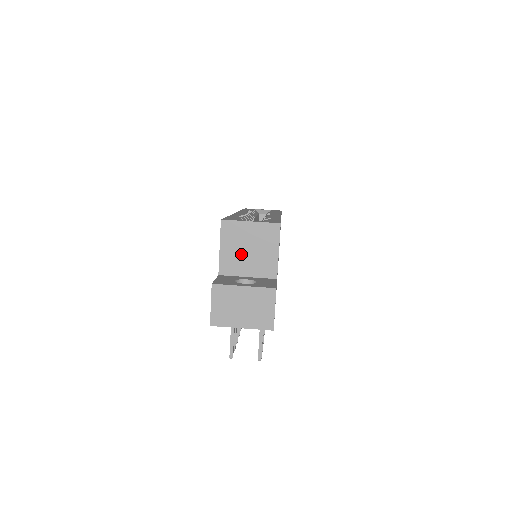
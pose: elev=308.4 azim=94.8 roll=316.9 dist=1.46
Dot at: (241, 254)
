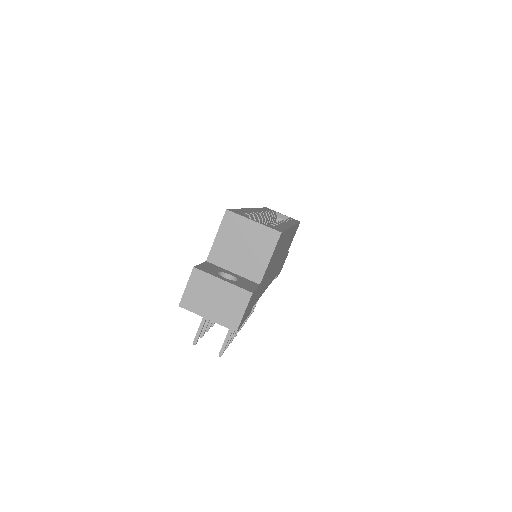
Dot at: (234, 249)
